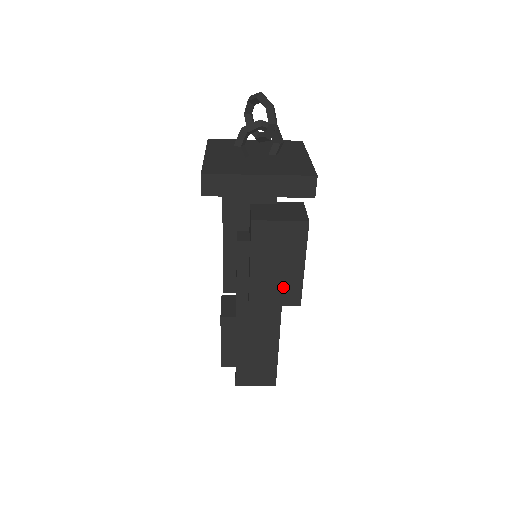
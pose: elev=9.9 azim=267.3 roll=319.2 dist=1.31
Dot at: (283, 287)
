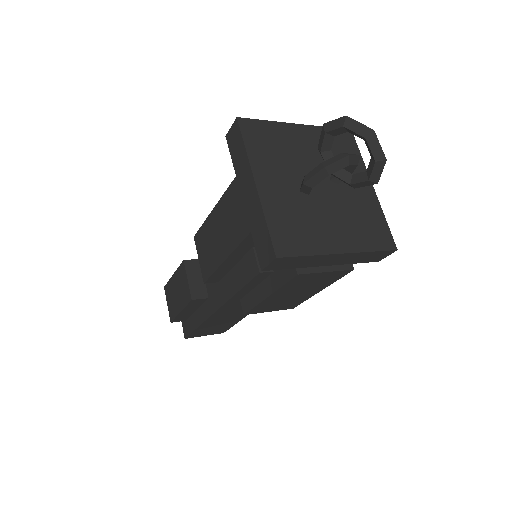
Dot at: (288, 303)
